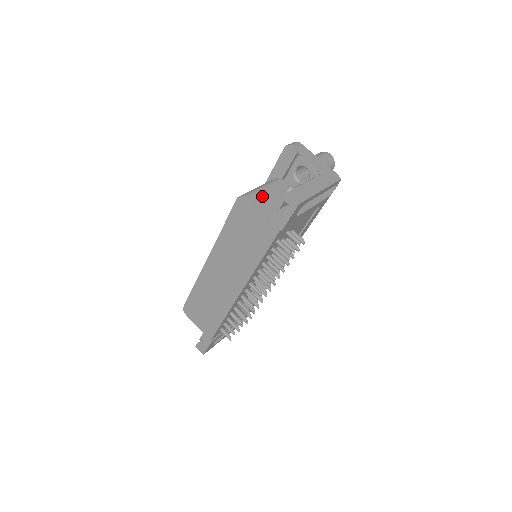
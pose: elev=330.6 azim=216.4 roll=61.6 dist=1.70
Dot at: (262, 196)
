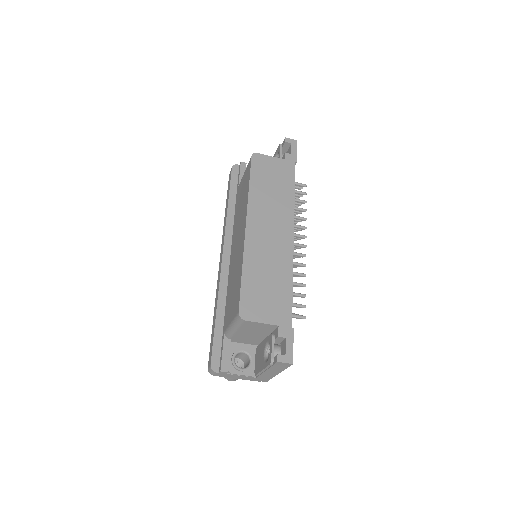
Dot at: occluded
